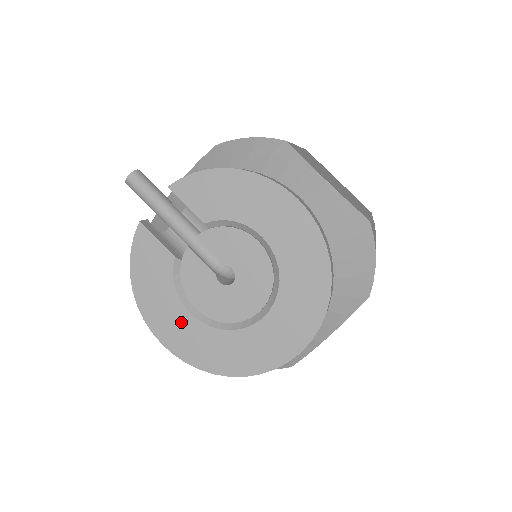
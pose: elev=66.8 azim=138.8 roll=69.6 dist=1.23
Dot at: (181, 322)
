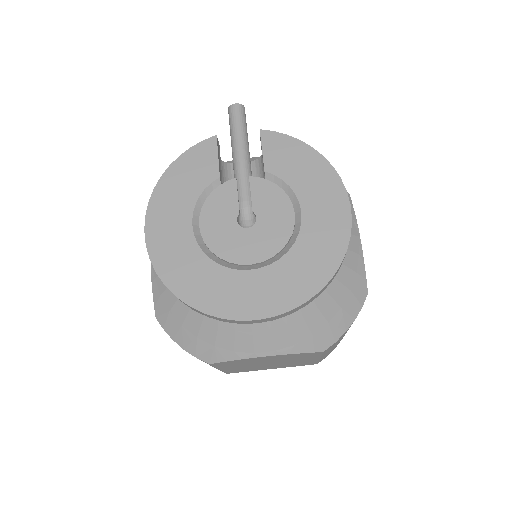
Dot at: (178, 226)
